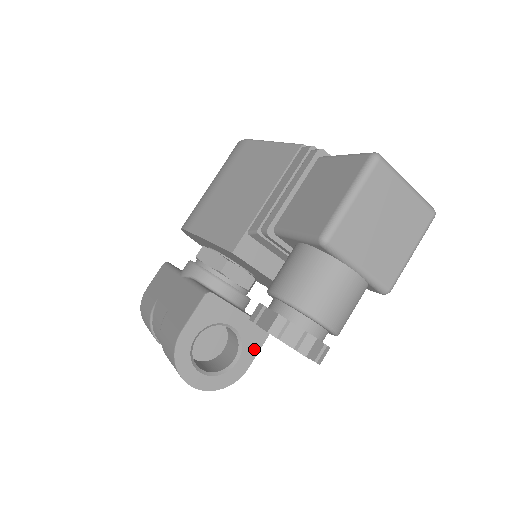
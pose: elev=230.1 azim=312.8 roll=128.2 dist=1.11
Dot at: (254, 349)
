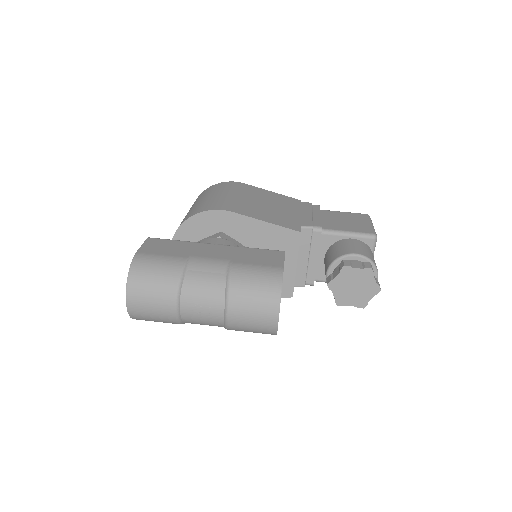
Dot at: occluded
